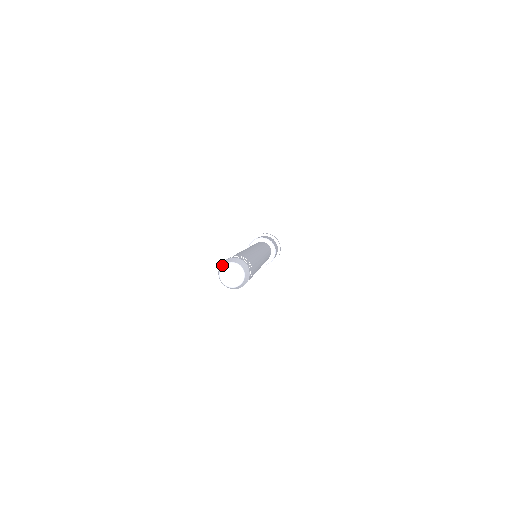
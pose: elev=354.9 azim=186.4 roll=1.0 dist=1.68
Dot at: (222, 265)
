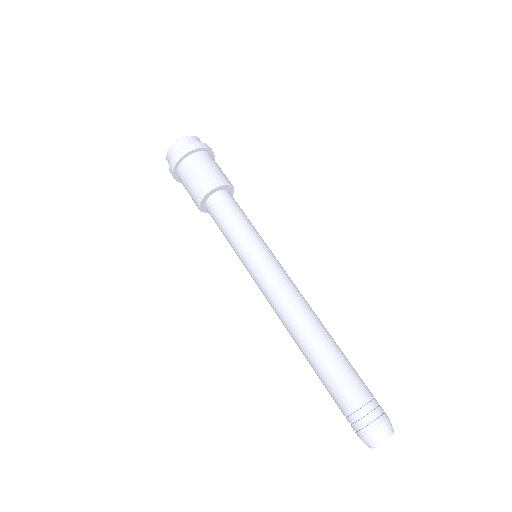
Dot at: (370, 447)
